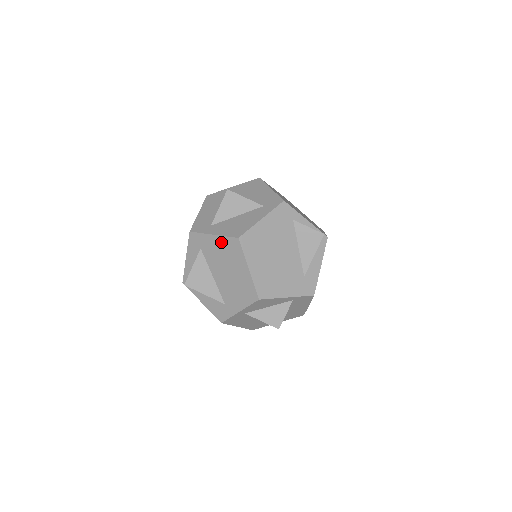
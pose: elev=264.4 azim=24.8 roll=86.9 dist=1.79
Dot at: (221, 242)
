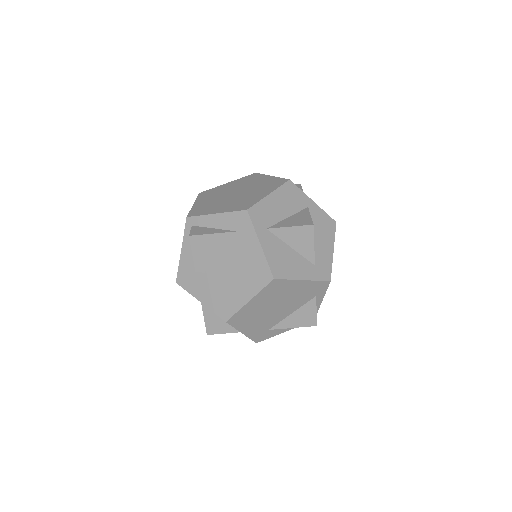
Dot at: (258, 257)
